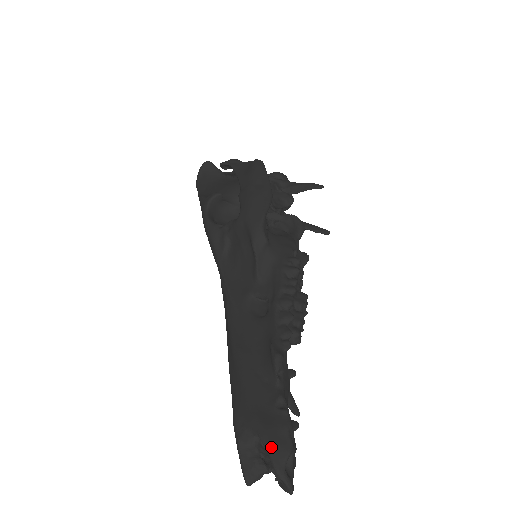
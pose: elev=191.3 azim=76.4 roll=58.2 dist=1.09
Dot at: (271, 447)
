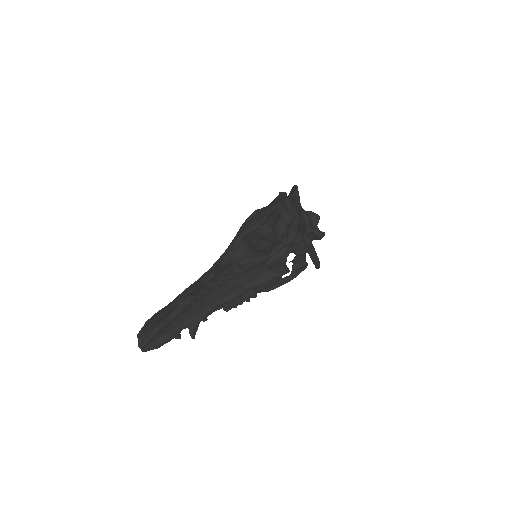
Dot at: (145, 329)
